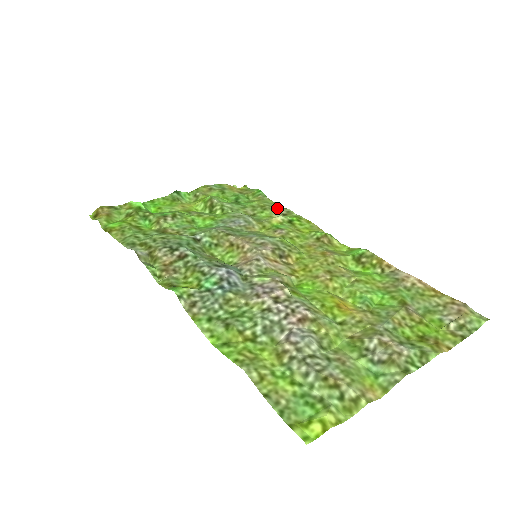
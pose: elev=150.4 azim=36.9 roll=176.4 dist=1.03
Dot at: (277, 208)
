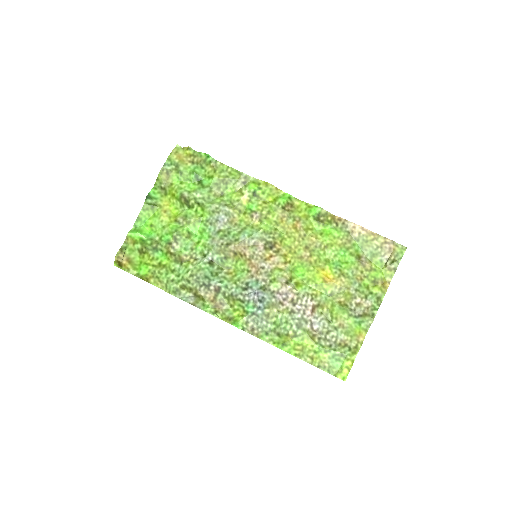
Dot at: (235, 177)
